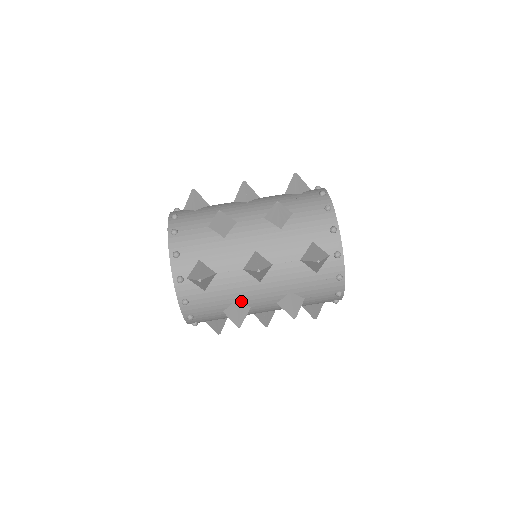
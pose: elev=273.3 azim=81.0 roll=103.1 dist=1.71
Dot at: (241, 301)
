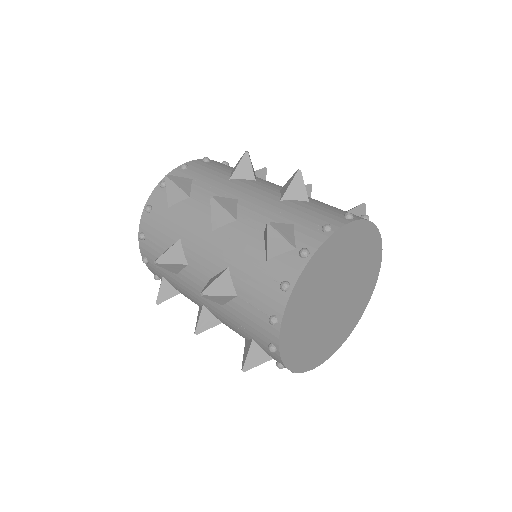
Dot at: (184, 245)
